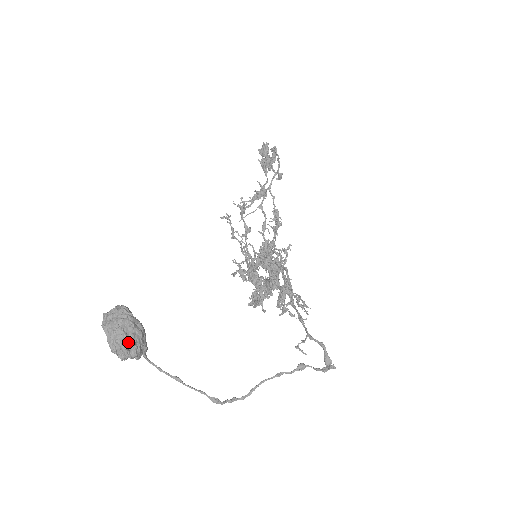
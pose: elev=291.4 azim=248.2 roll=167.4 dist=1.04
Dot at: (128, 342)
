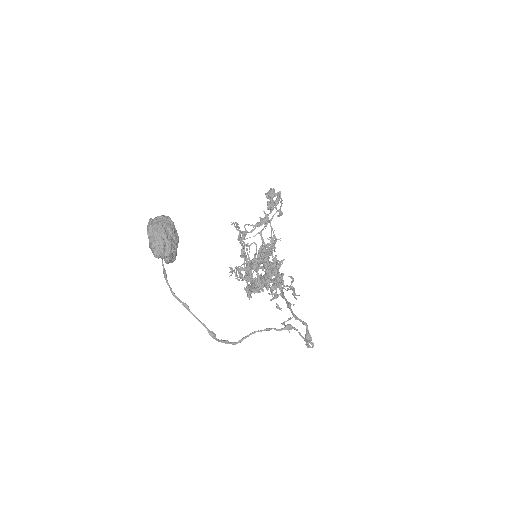
Dot at: (166, 241)
